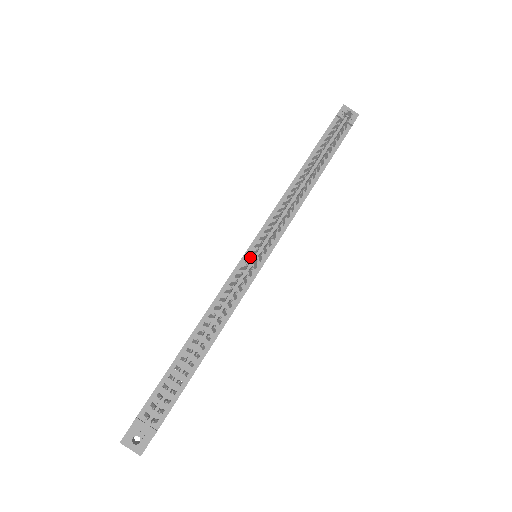
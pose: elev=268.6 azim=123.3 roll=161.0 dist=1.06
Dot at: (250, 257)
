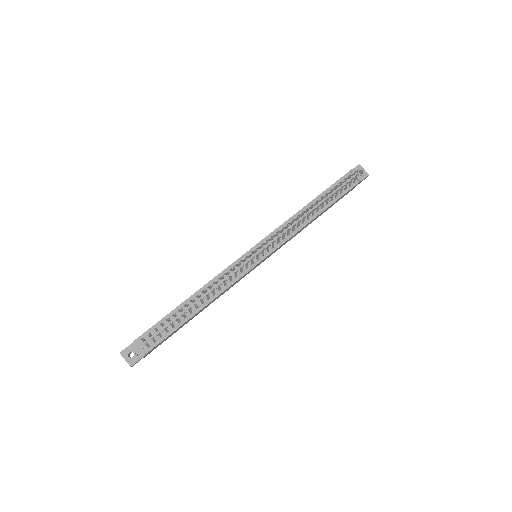
Dot at: occluded
